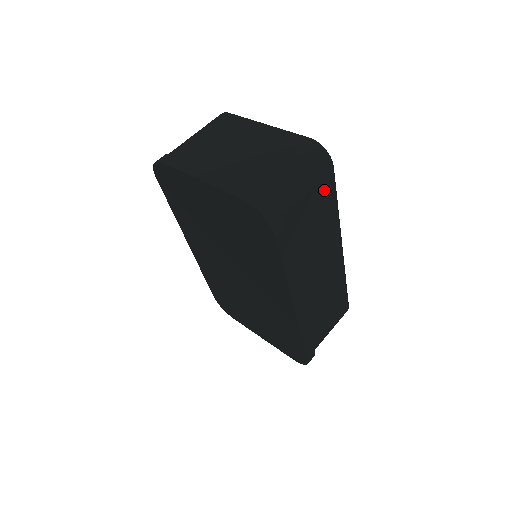
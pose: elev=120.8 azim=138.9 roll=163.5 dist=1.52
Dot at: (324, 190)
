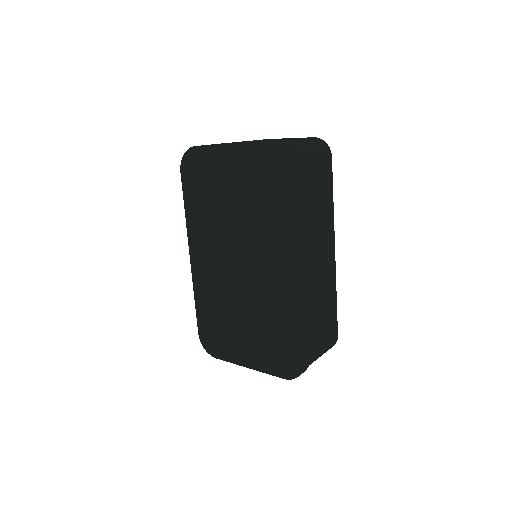
Dot at: (325, 171)
